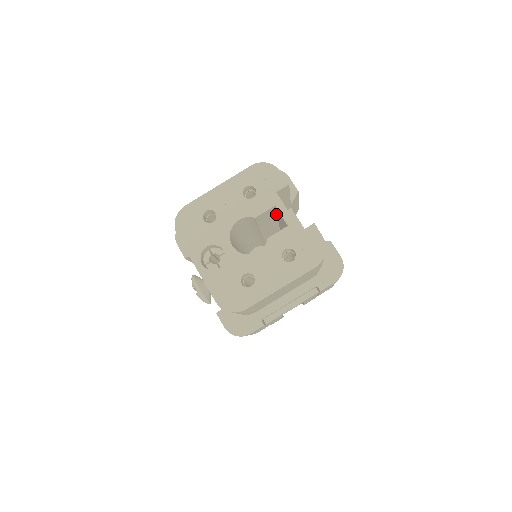
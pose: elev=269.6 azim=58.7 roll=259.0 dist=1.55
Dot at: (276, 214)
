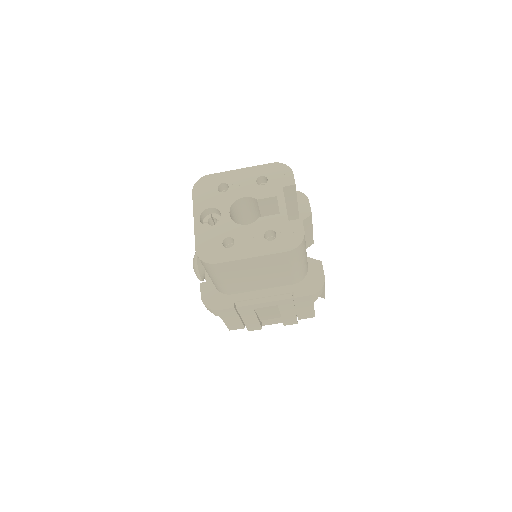
Dot at: (279, 212)
